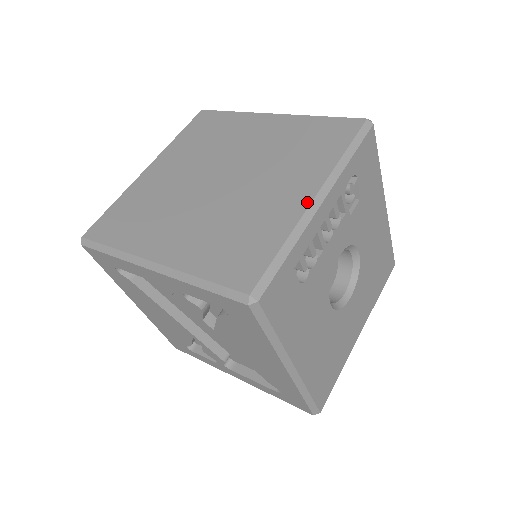
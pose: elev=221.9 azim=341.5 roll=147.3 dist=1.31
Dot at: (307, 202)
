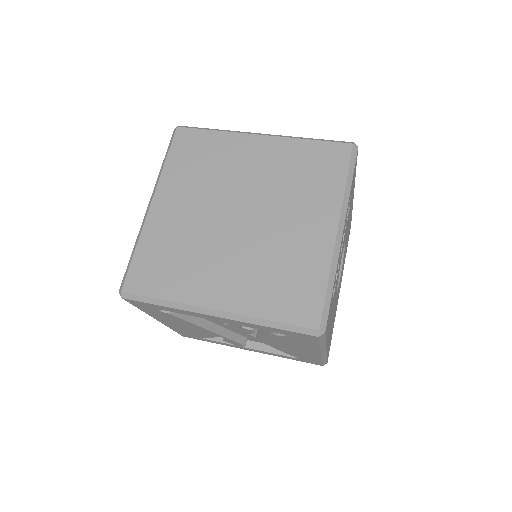
Dot at: (333, 237)
